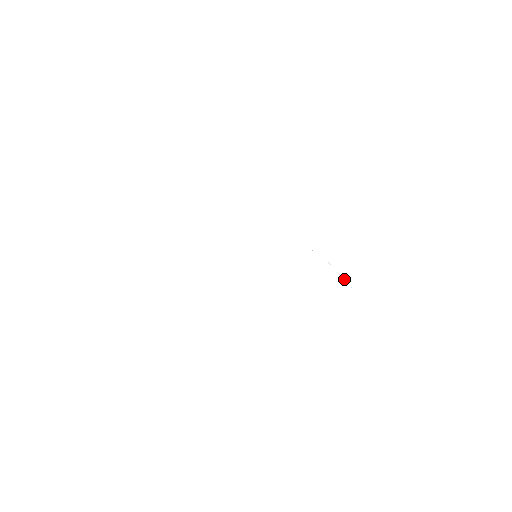
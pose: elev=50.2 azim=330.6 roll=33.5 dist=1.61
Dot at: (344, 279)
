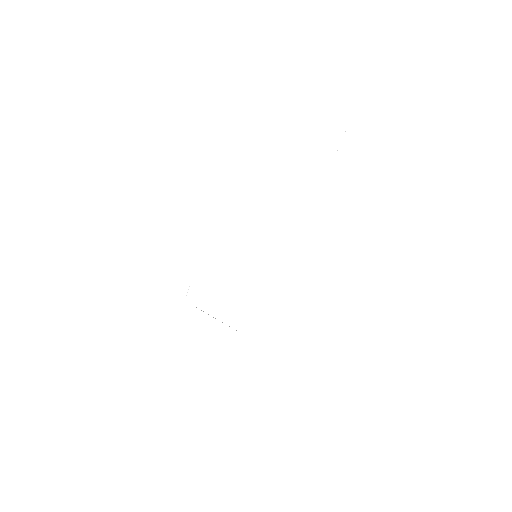
Dot at: occluded
